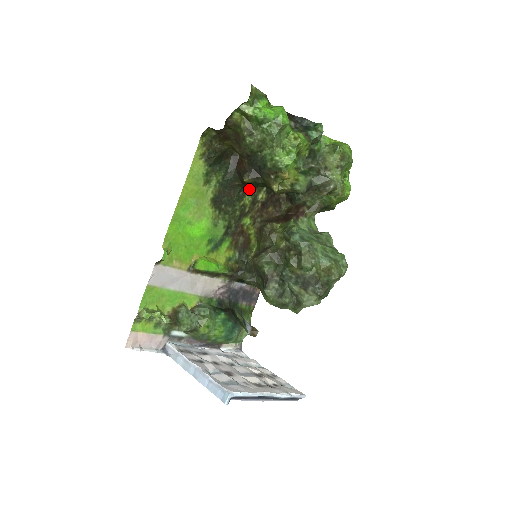
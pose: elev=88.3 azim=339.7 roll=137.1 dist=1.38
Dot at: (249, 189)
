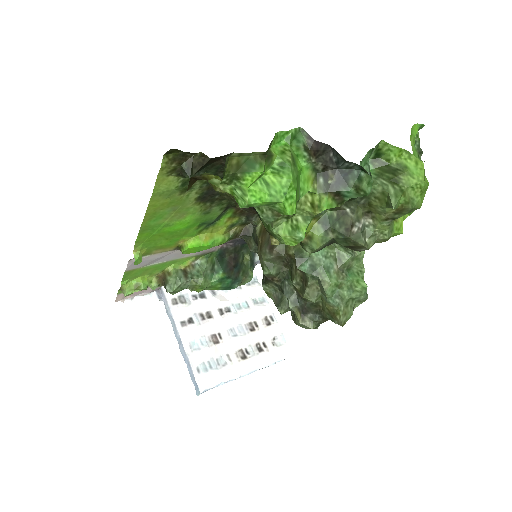
Dot at: occluded
